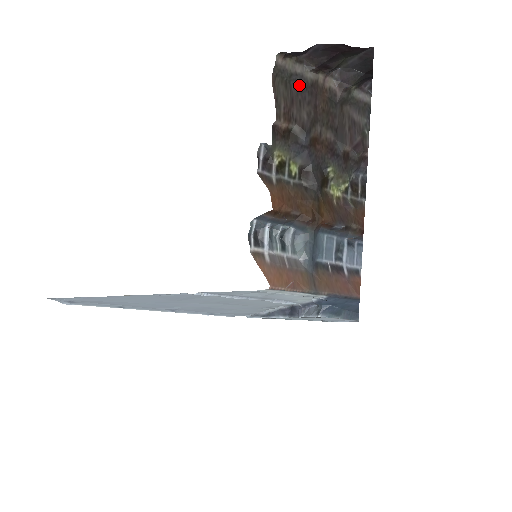
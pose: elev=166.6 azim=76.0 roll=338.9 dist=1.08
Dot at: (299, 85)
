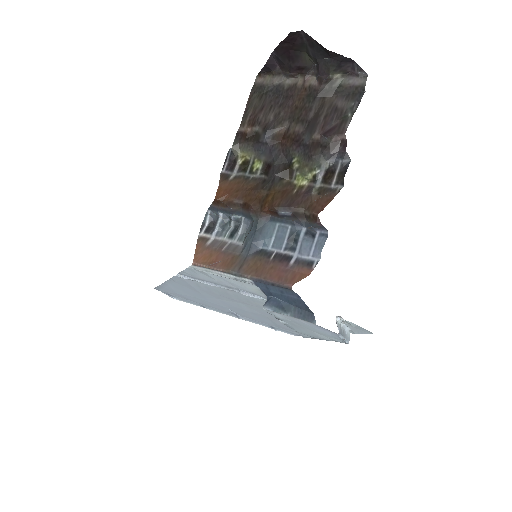
Dot at: (275, 93)
